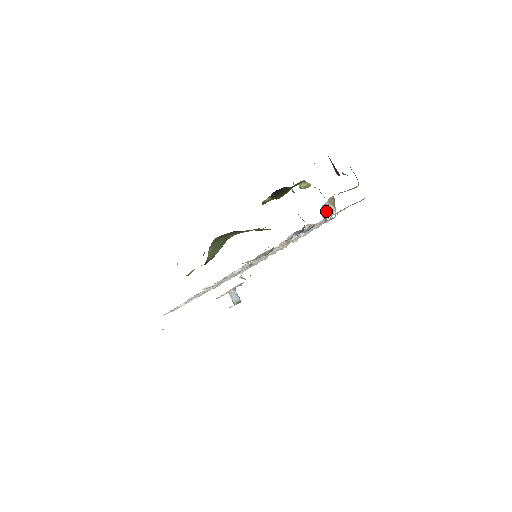
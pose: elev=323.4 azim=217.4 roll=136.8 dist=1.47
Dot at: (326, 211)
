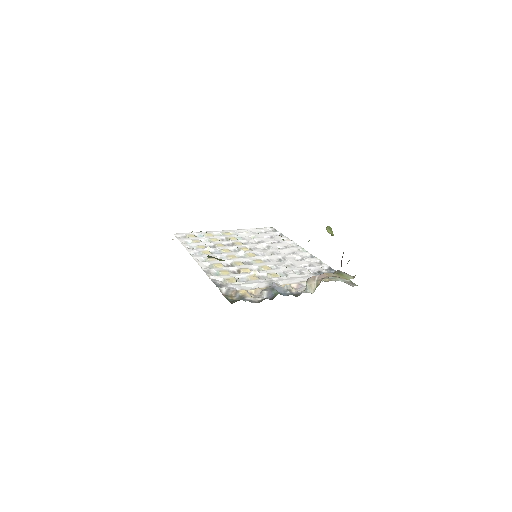
Dot at: (310, 284)
